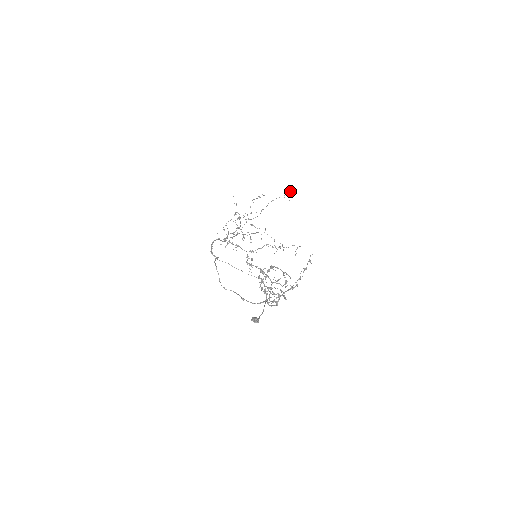
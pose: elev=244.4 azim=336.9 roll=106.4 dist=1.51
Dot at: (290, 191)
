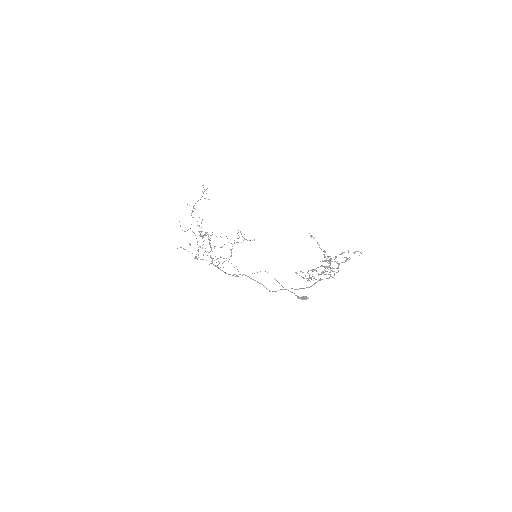
Dot at: (204, 191)
